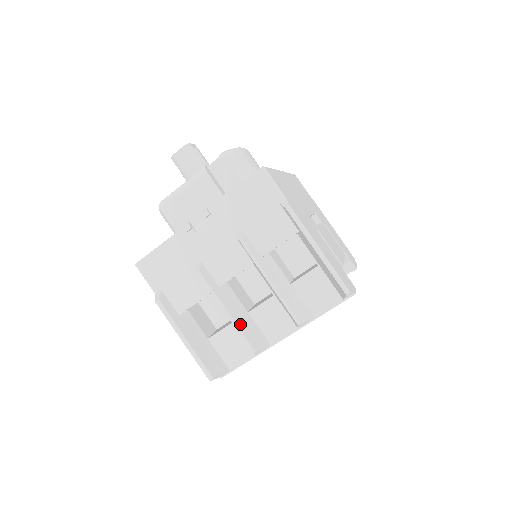
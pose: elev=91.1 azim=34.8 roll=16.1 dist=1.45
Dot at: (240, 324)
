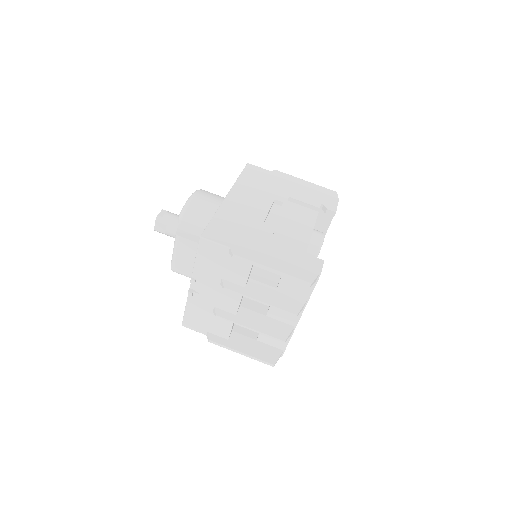
Dot at: (264, 330)
